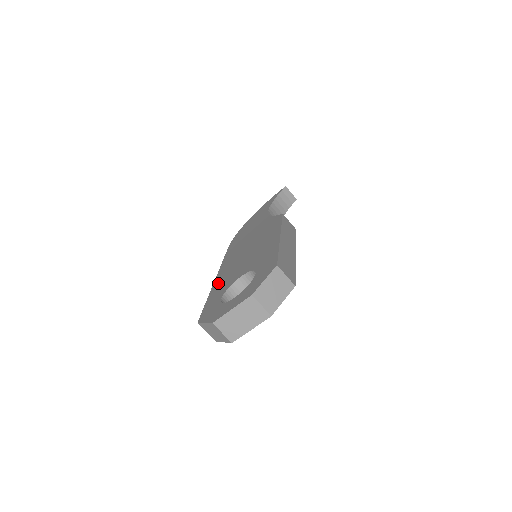
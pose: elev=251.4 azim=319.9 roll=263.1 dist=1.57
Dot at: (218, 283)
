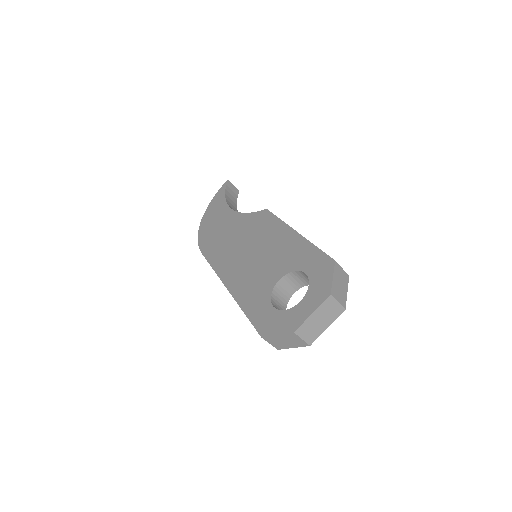
Dot at: (241, 292)
